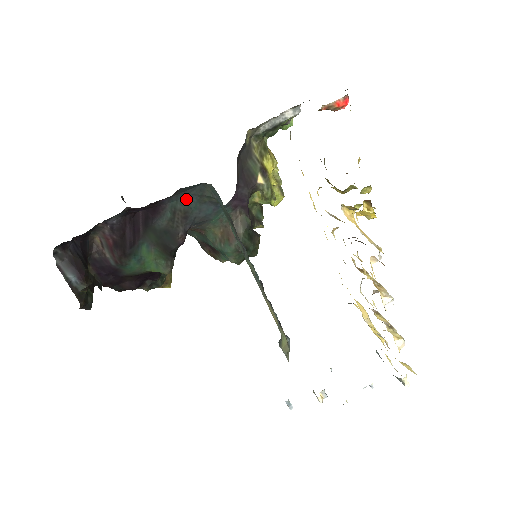
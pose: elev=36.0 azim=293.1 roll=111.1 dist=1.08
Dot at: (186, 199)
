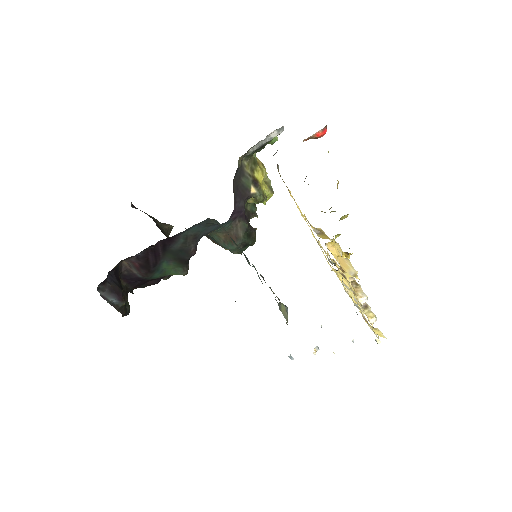
Dot at: (195, 228)
